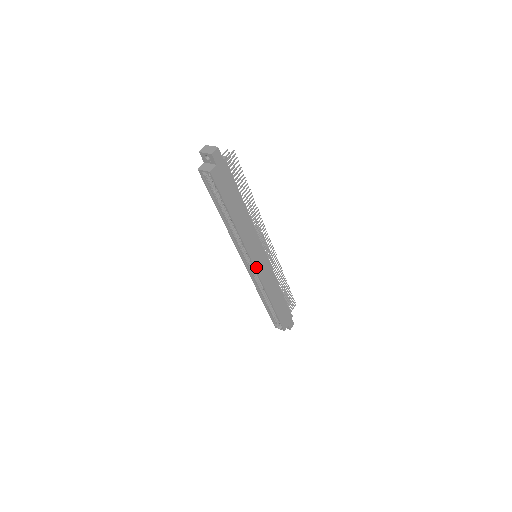
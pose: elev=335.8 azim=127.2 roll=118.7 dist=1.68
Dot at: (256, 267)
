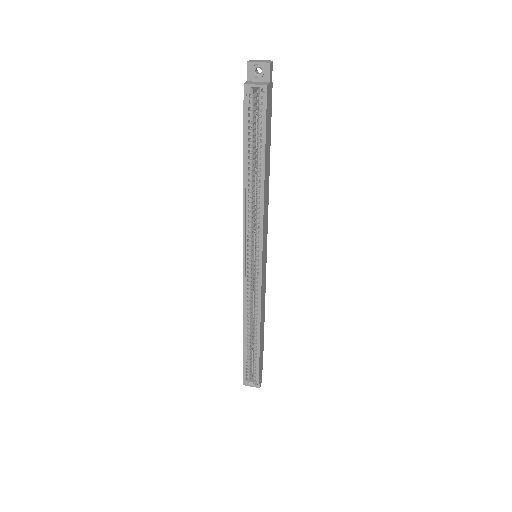
Dot at: (262, 268)
